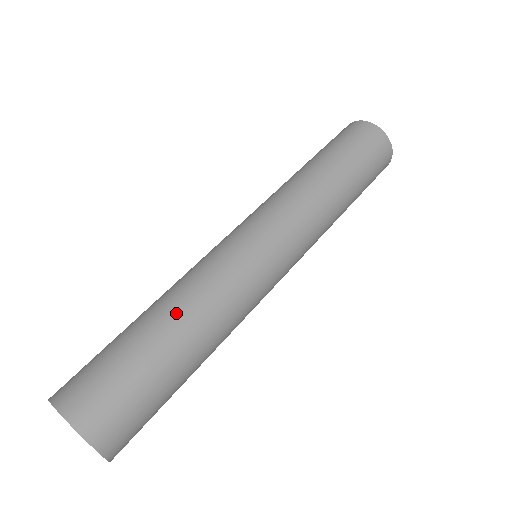
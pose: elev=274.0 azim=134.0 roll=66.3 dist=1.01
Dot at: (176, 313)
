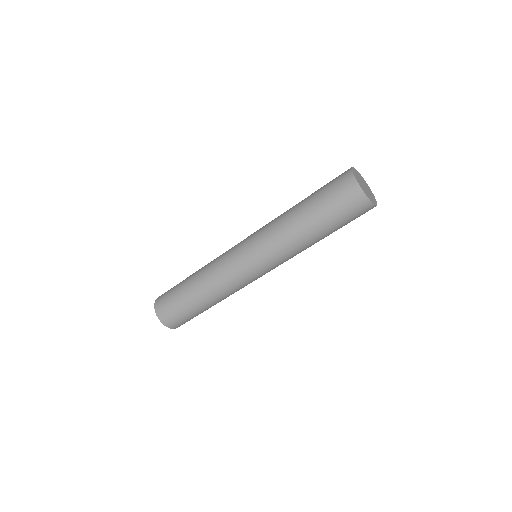
Dot at: (202, 291)
